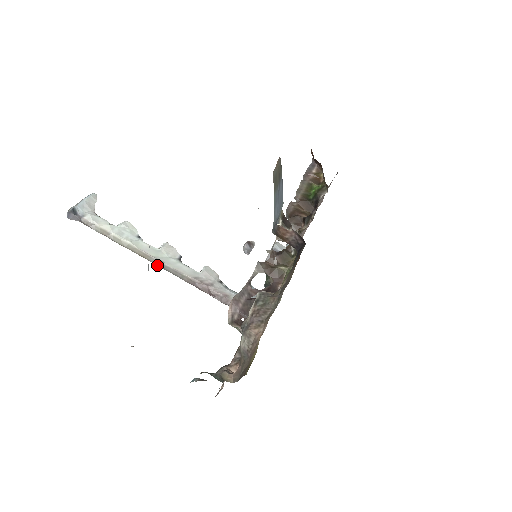
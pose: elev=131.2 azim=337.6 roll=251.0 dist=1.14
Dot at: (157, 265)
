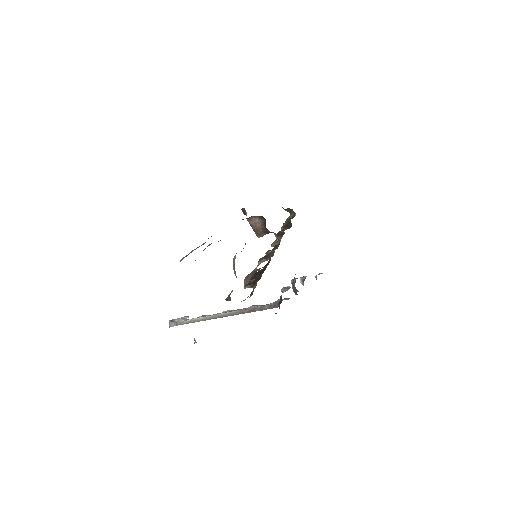
Dot at: occluded
